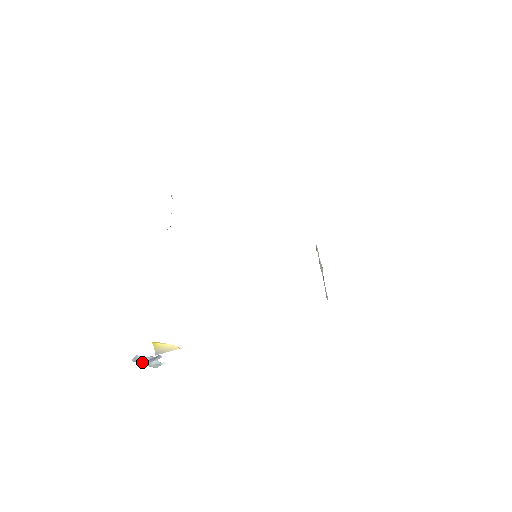
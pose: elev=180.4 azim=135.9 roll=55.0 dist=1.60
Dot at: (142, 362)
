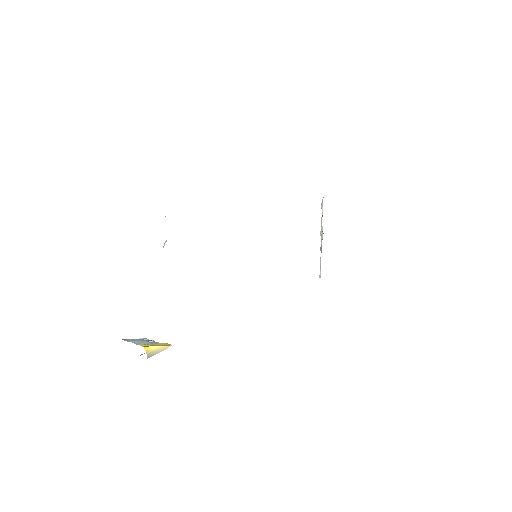
Dot at: (132, 340)
